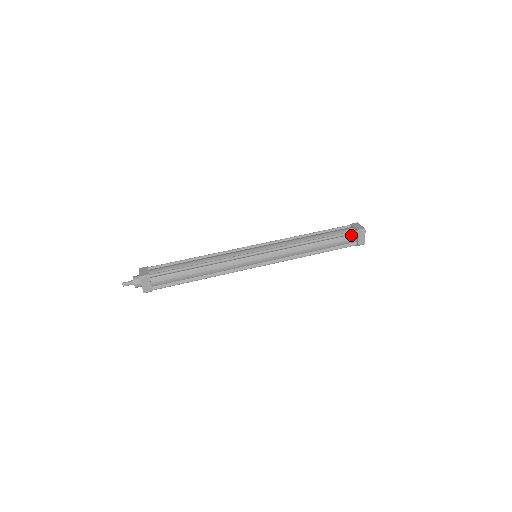
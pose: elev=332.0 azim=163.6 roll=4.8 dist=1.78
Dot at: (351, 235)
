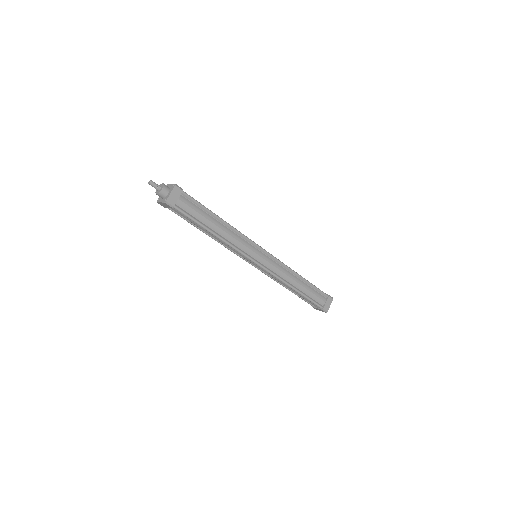
Dot at: (317, 305)
